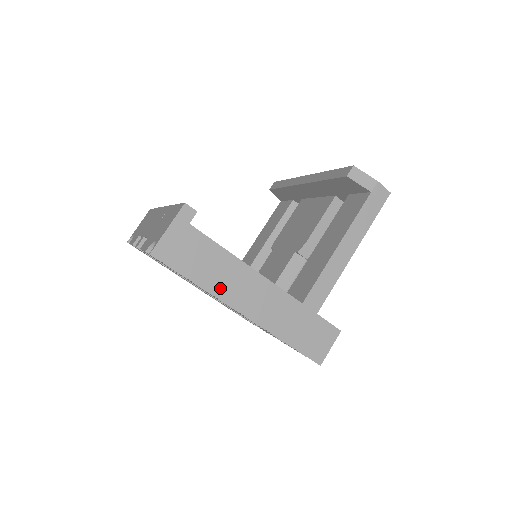
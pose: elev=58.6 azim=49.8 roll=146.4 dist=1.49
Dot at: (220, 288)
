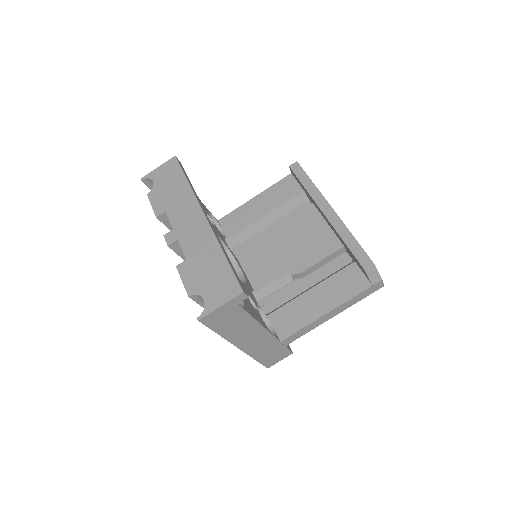
Dot at: (234, 336)
